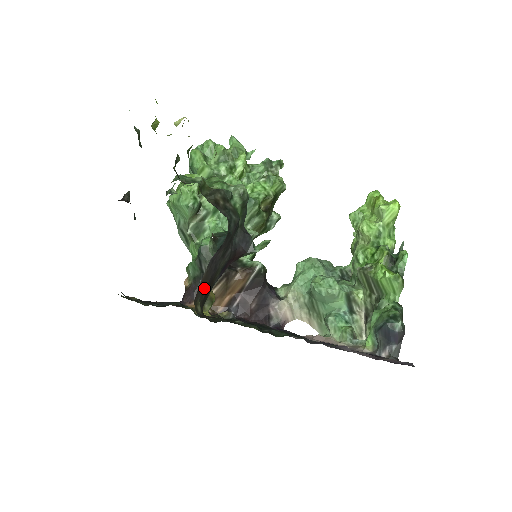
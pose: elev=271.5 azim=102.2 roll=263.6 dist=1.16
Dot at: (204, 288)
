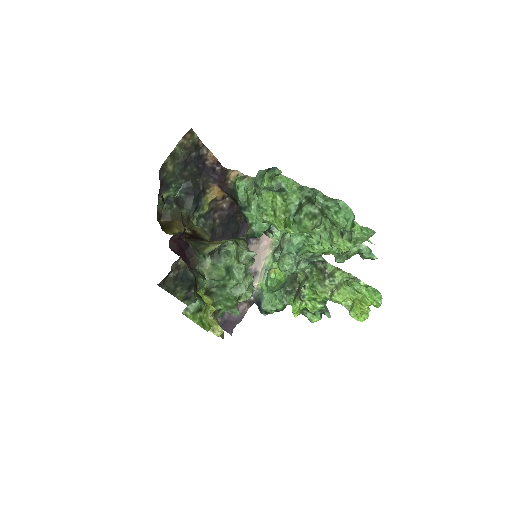
Dot at: occluded
